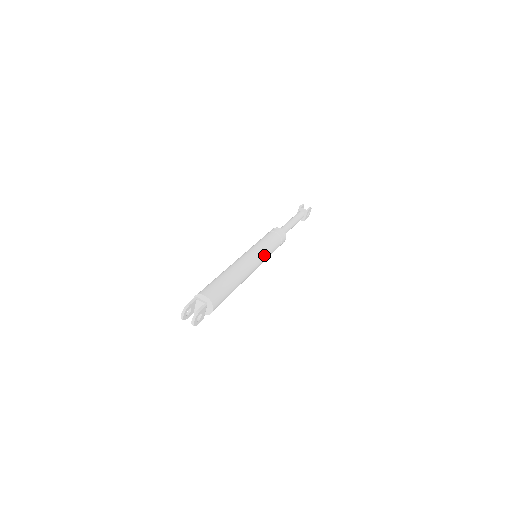
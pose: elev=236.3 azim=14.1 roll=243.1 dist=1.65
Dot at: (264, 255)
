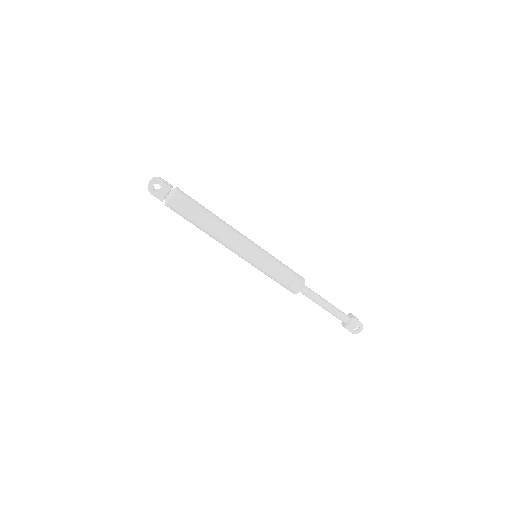
Dot at: (261, 255)
